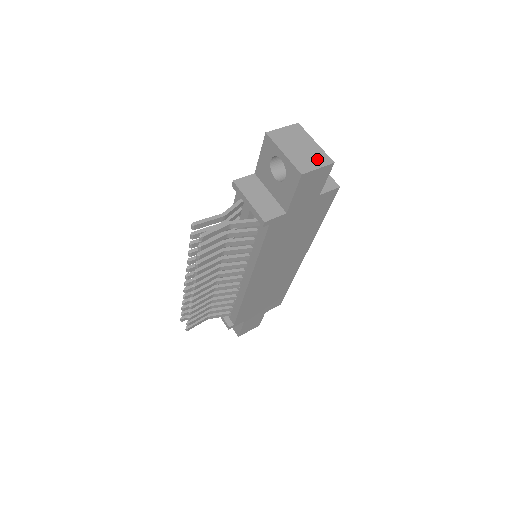
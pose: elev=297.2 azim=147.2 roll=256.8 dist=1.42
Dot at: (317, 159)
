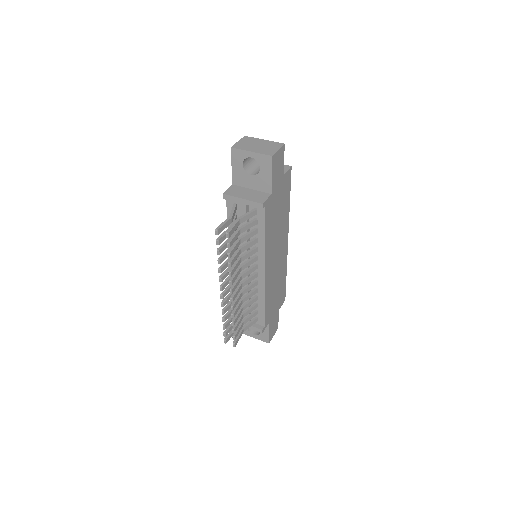
Dot at: (273, 146)
